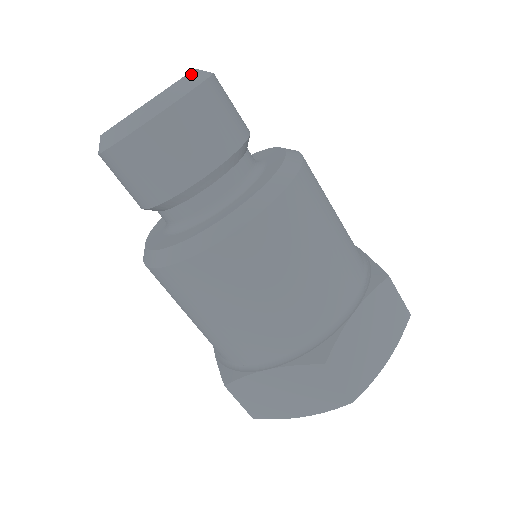
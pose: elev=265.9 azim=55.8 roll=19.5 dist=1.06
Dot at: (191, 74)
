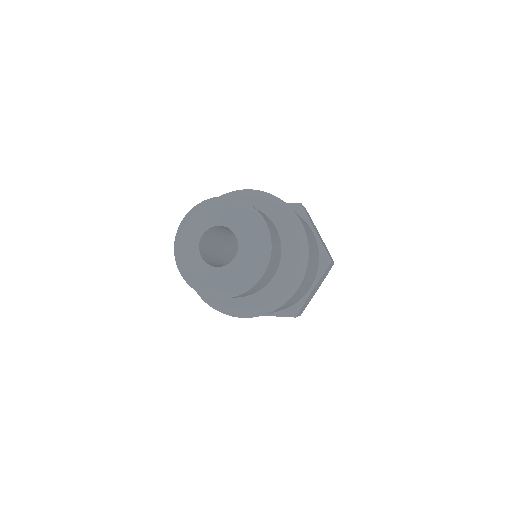
Dot at: (245, 211)
